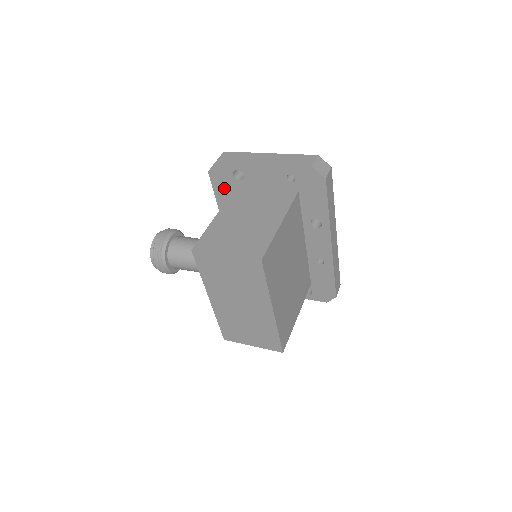
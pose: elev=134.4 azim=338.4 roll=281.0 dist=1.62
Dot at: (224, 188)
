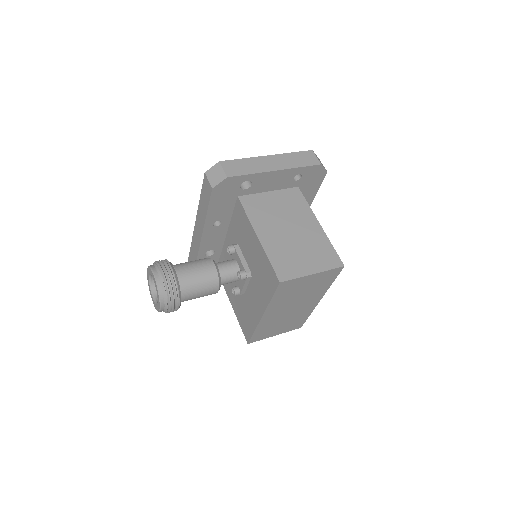
Dot at: (223, 200)
